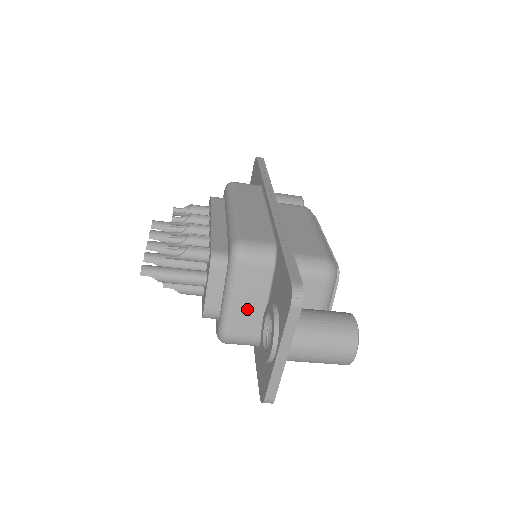
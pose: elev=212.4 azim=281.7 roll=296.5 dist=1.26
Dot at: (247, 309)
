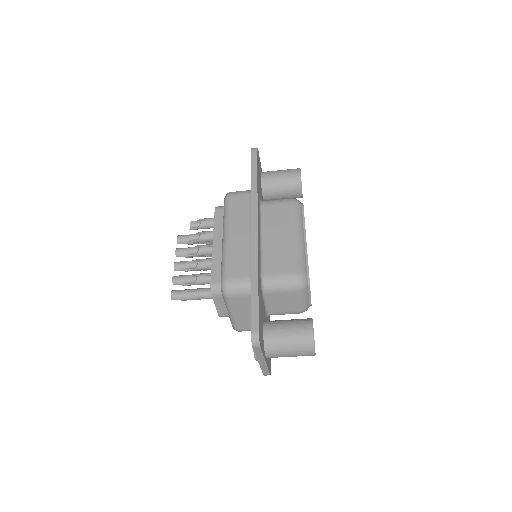
Dot at: (244, 317)
